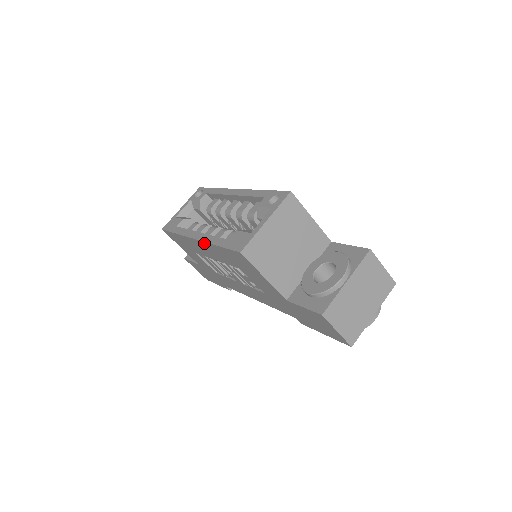
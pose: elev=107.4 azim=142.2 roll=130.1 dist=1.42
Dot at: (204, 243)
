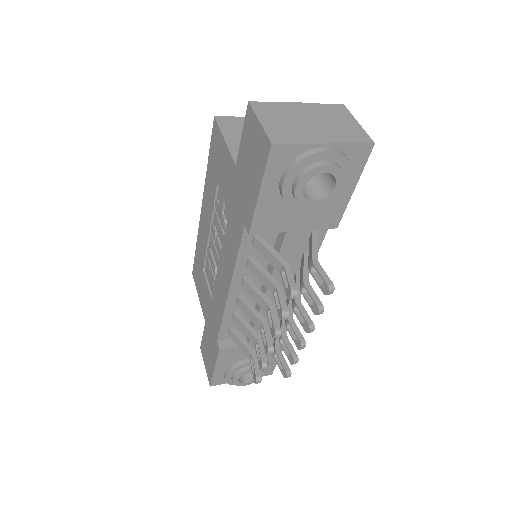
Dot at: (204, 192)
